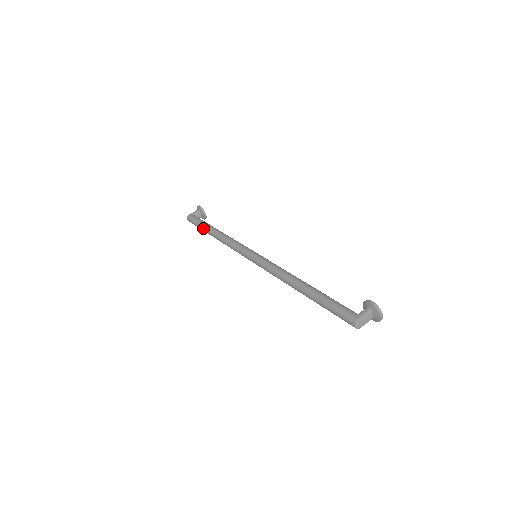
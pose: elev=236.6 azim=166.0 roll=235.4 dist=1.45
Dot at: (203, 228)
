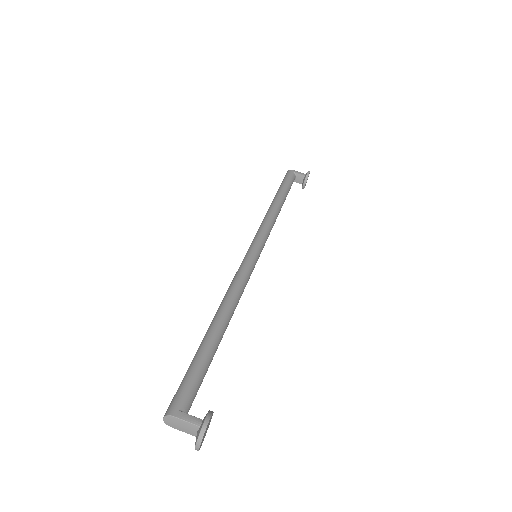
Dot at: (278, 190)
